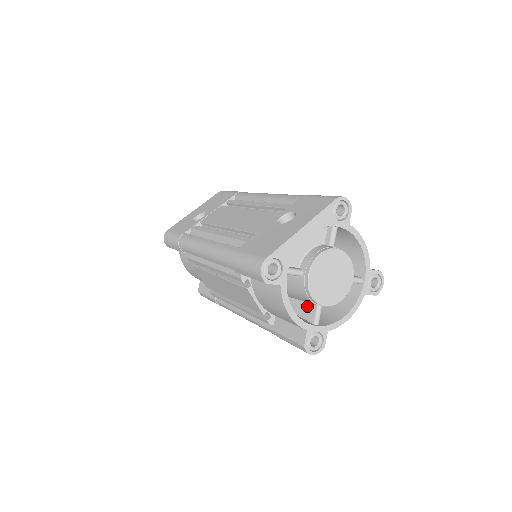
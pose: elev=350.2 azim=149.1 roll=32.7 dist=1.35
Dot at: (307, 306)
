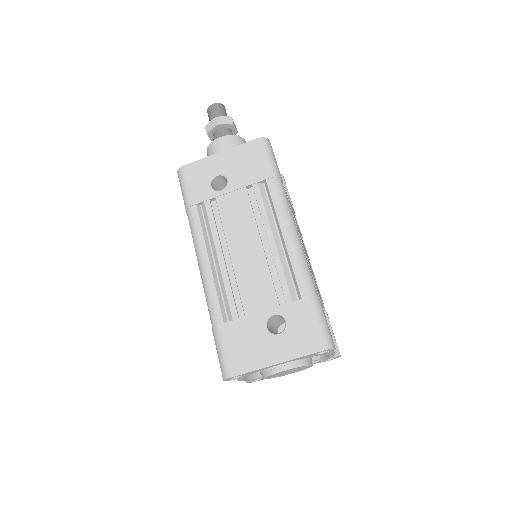
Dot at: occluded
